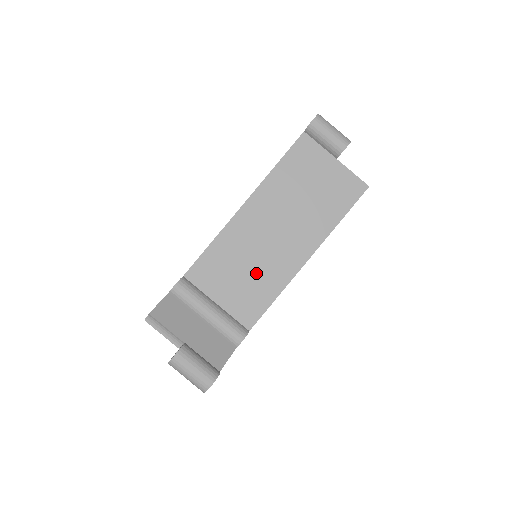
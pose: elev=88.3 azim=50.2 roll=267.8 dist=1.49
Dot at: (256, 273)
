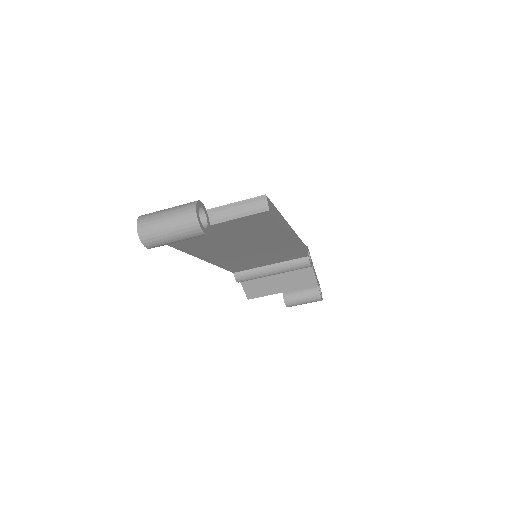
Dot at: (270, 255)
